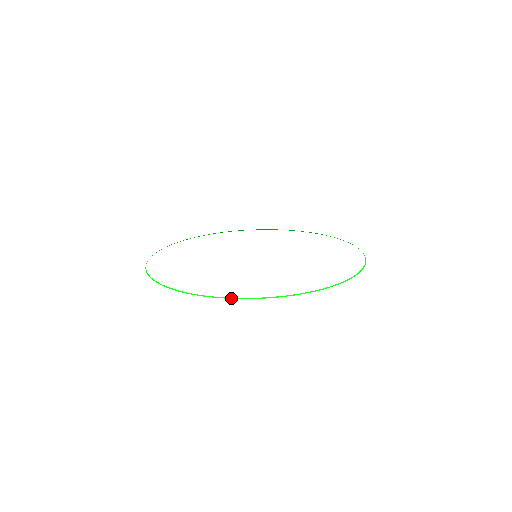
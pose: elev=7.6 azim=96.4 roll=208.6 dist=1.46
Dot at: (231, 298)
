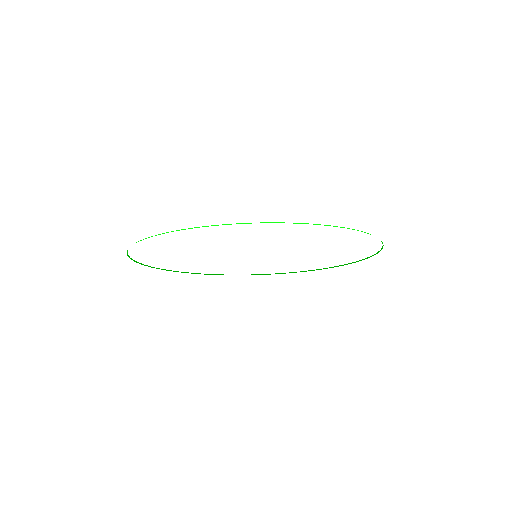
Dot at: (203, 226)
